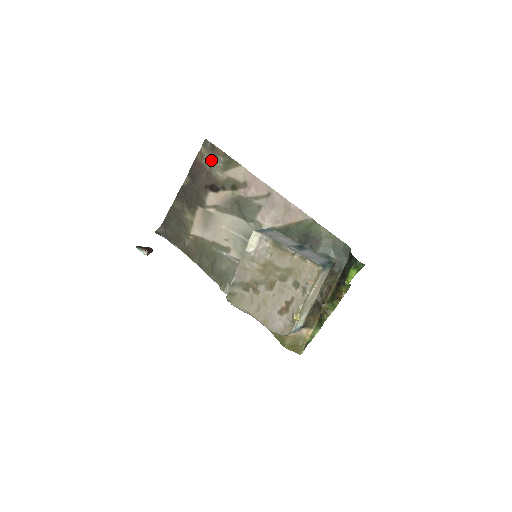
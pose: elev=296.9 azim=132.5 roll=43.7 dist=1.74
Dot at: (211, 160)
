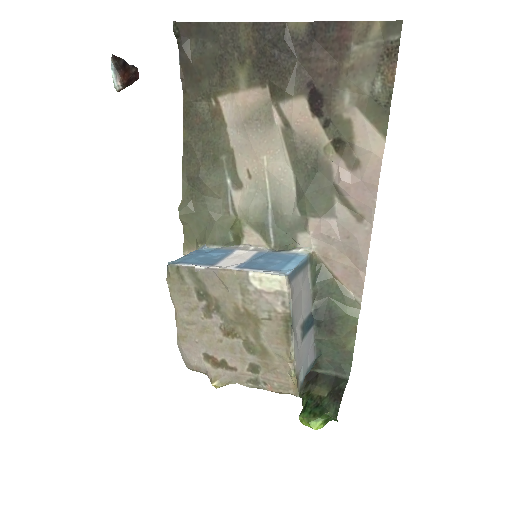
Dot at: (365, 63)
